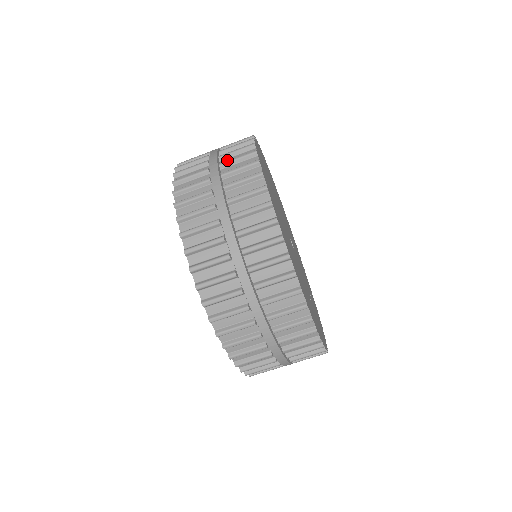
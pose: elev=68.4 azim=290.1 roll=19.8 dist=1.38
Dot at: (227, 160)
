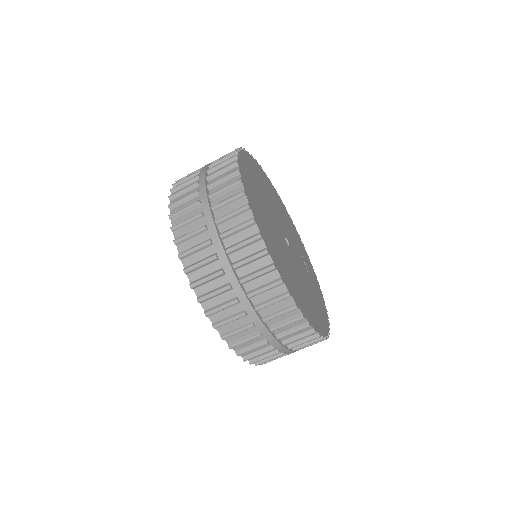
Dot at: (255, 292)
